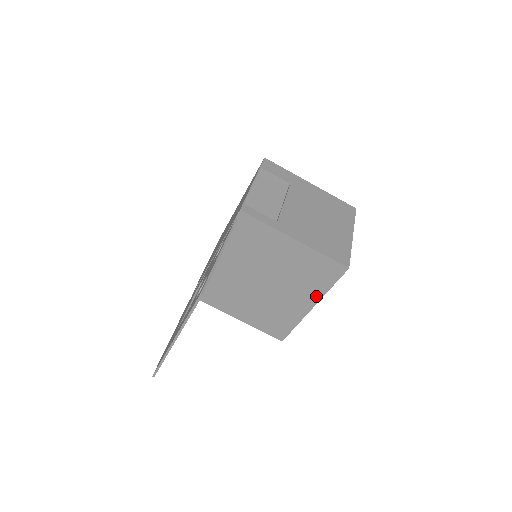
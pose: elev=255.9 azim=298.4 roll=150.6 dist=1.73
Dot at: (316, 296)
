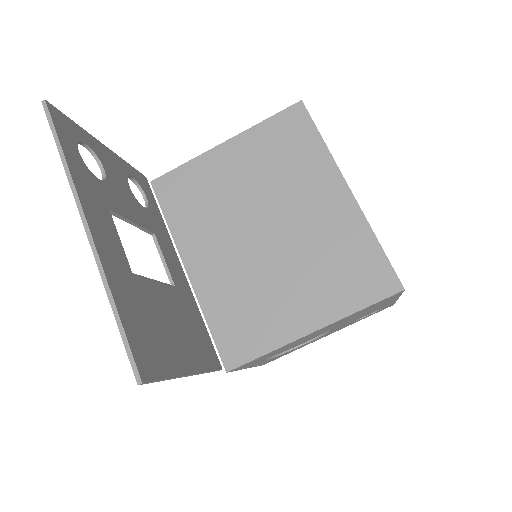
Dot at: (328, 169)
